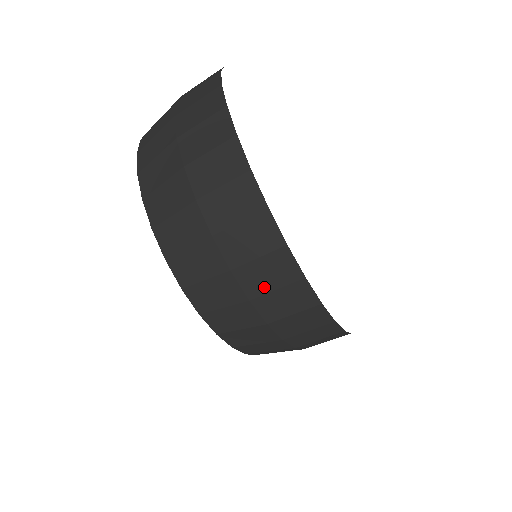
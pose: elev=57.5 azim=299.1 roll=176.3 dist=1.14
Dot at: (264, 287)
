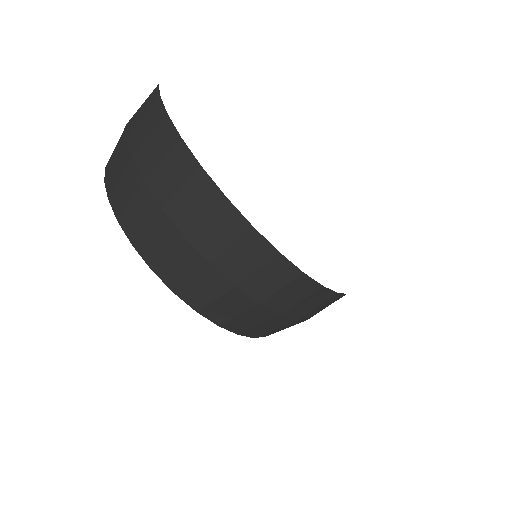
Dot at: (290, 304)
